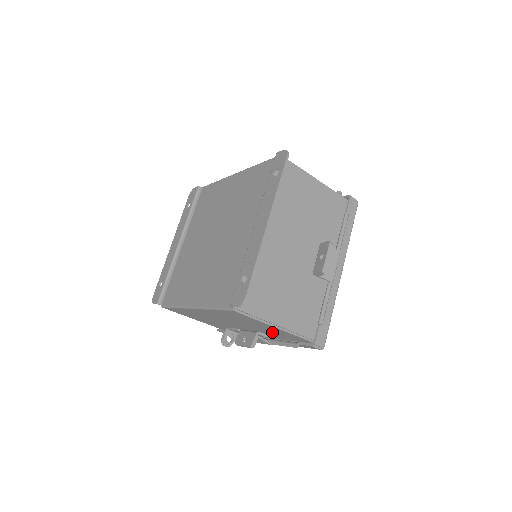
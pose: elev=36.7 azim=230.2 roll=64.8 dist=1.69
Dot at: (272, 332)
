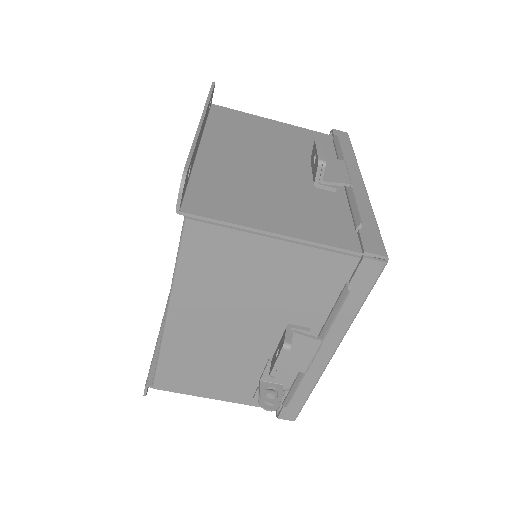
Dot at: (298, 291)
